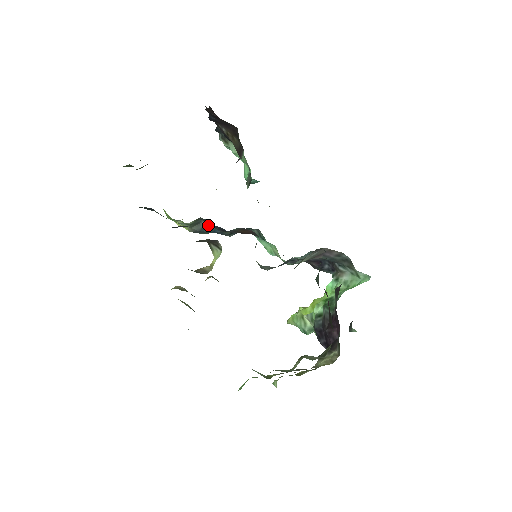
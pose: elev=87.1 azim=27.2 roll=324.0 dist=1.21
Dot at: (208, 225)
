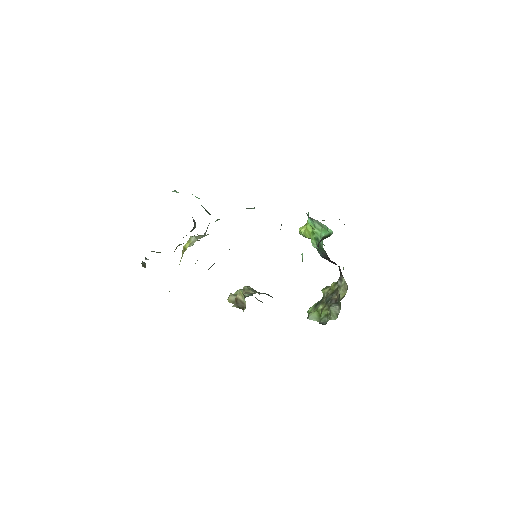
Dot at: (214, 263)
